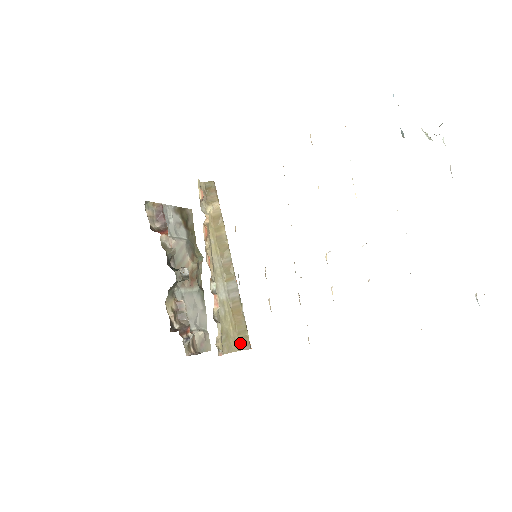
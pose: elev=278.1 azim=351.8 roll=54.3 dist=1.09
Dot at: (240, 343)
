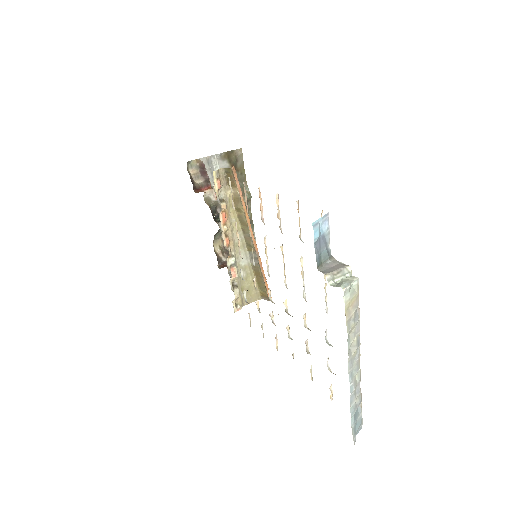
Dot at: (261, 294)
